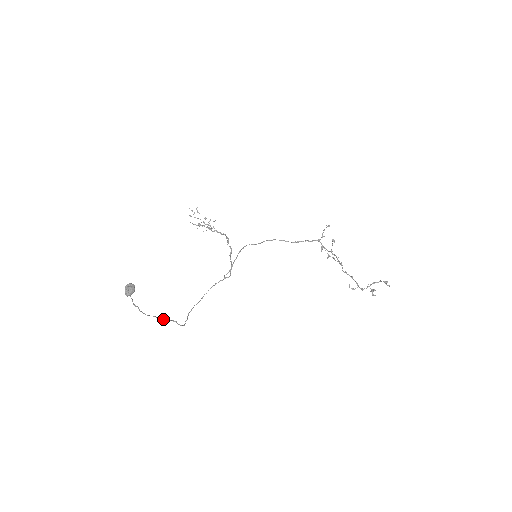
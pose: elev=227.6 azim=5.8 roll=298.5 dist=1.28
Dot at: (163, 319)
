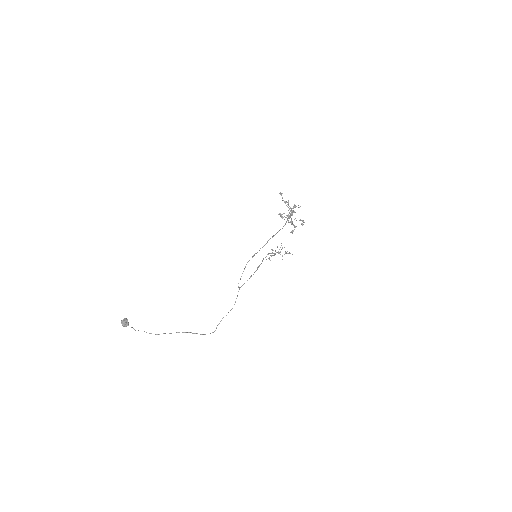
Dot at: (171, 333)
